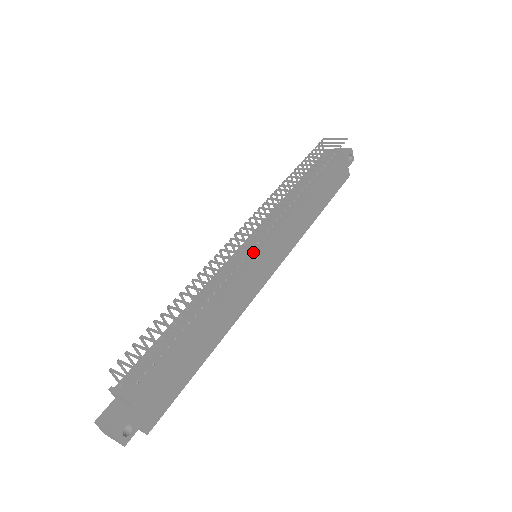
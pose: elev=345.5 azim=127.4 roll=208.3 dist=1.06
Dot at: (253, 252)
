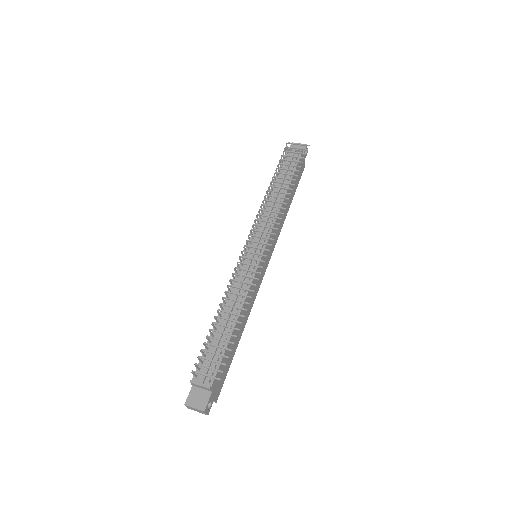
Dot at: (257, 257)
